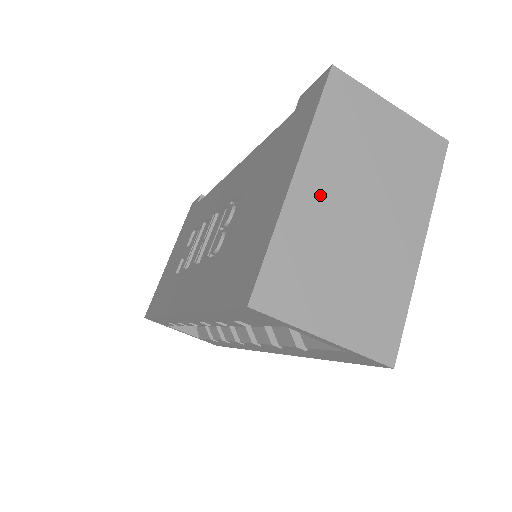
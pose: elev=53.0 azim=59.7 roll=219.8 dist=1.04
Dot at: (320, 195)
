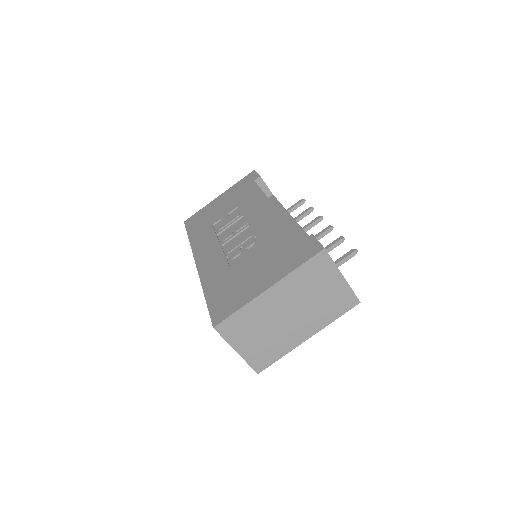
Dot at: (275, 301)
